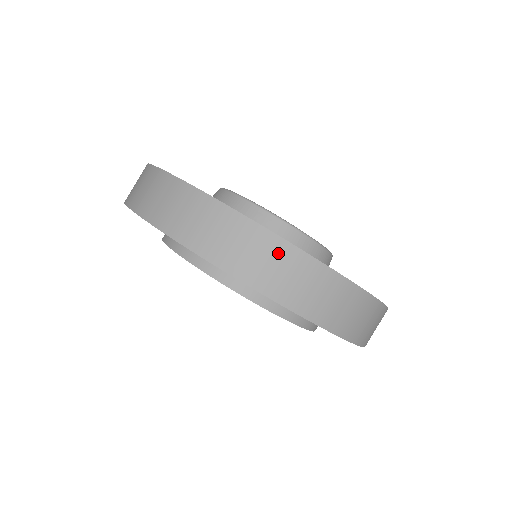
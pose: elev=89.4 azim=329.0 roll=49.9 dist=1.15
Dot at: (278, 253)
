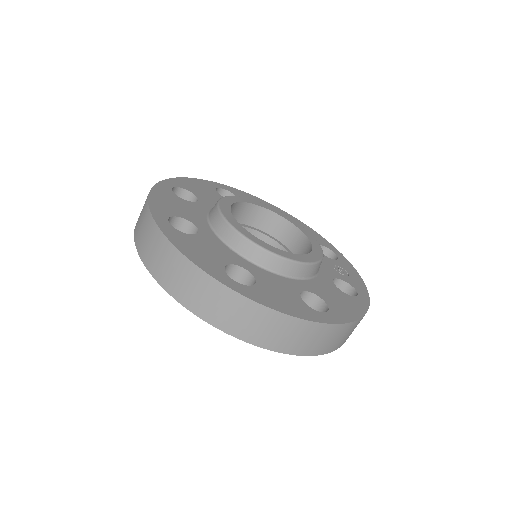
Dot at: (159, 244)
